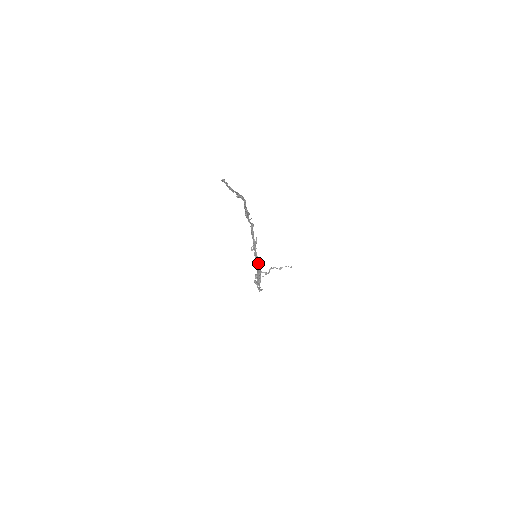
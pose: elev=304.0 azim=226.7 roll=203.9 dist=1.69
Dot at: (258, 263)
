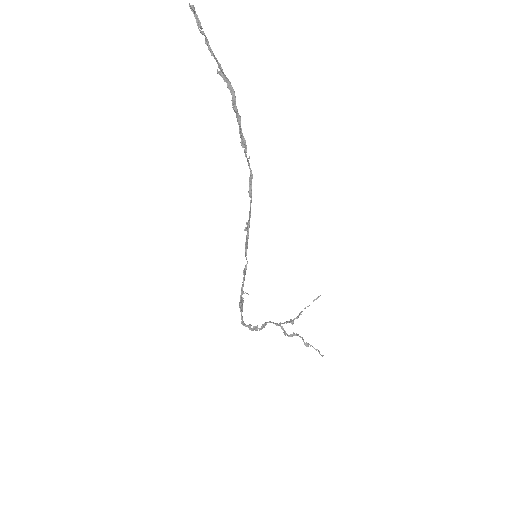
Dot at: (247, 261)
